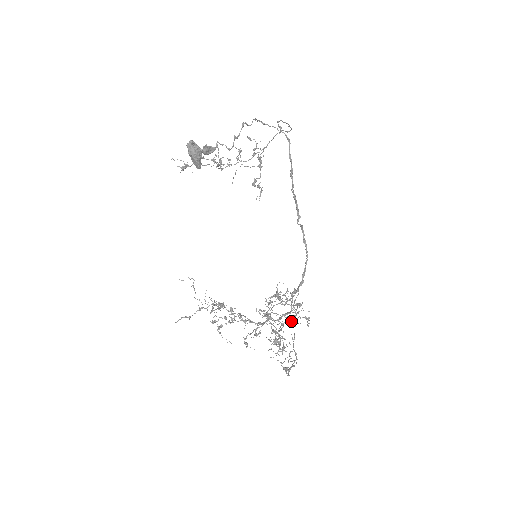
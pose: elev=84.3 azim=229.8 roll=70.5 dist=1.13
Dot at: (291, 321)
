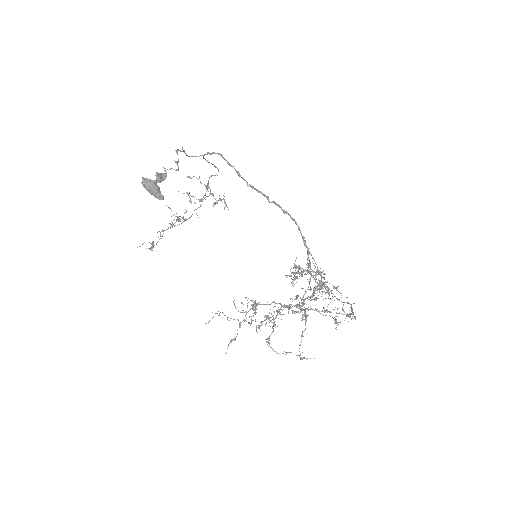
Dot at: (327, 312)
